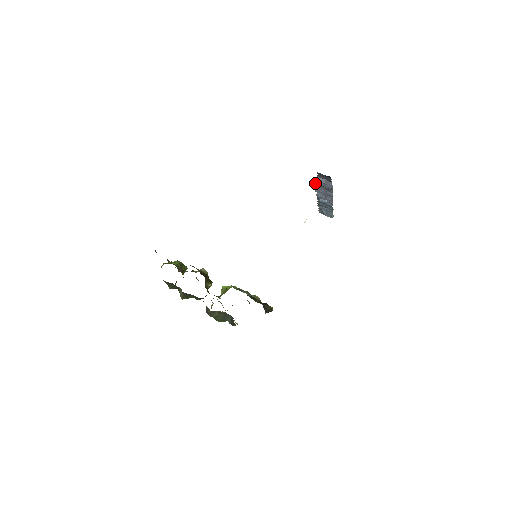
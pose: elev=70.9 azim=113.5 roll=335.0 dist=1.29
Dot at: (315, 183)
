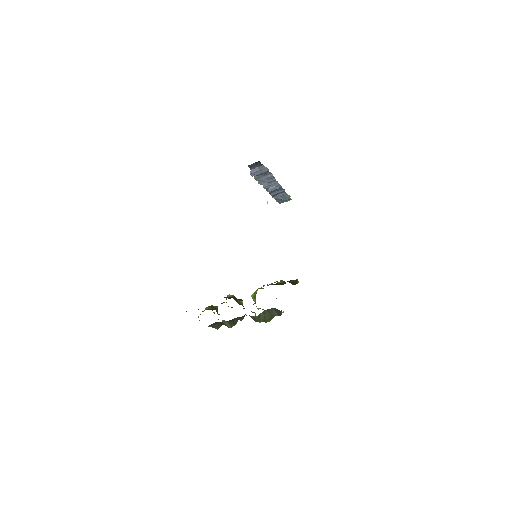
Dot at: (254, 177)
